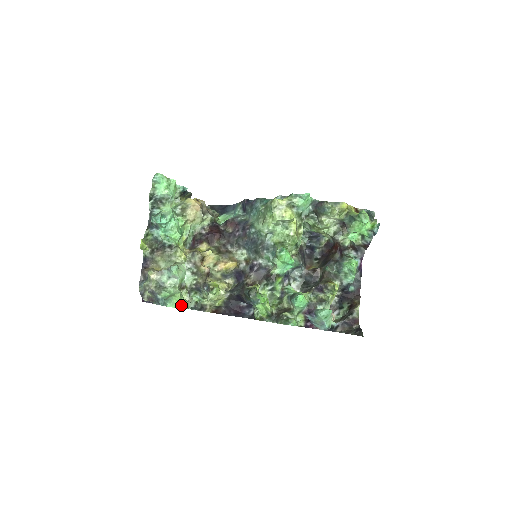
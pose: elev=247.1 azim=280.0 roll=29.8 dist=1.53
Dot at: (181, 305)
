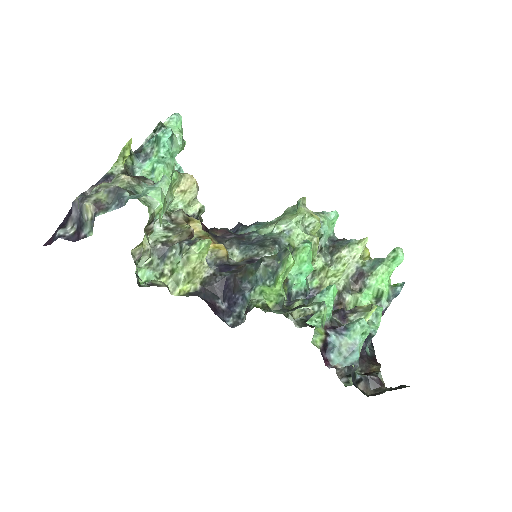
Dot at: (159, 218)
